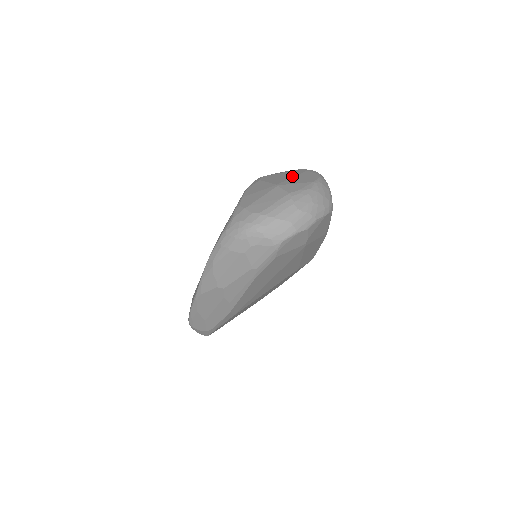
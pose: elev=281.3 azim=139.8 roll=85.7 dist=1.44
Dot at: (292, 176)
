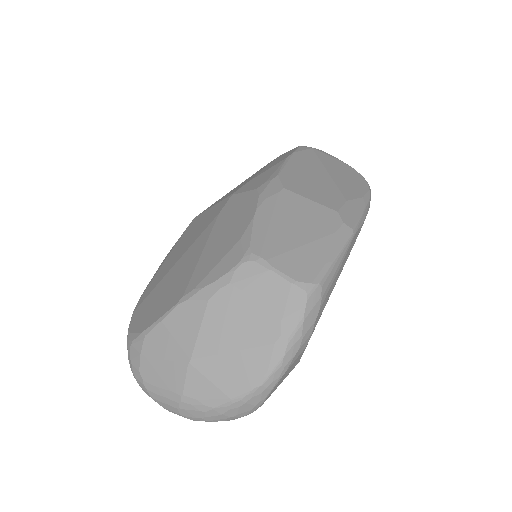
Dot at: (236, 346)
